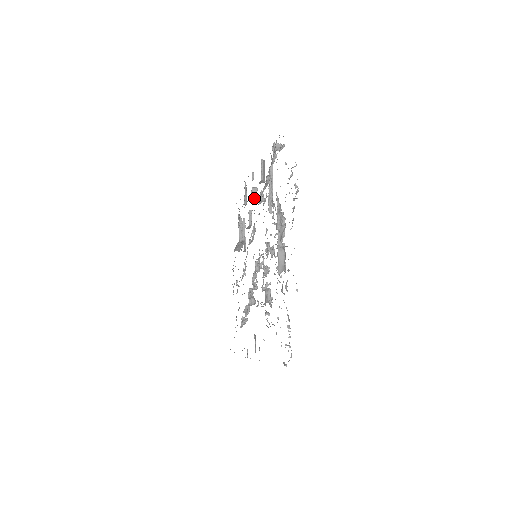
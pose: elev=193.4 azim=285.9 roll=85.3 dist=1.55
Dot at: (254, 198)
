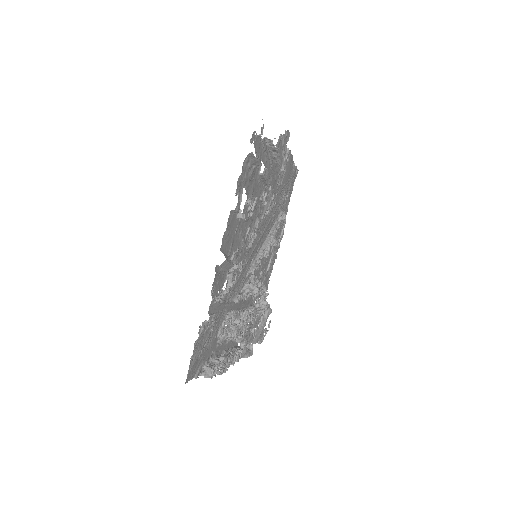
Dot at: (250, 211)
